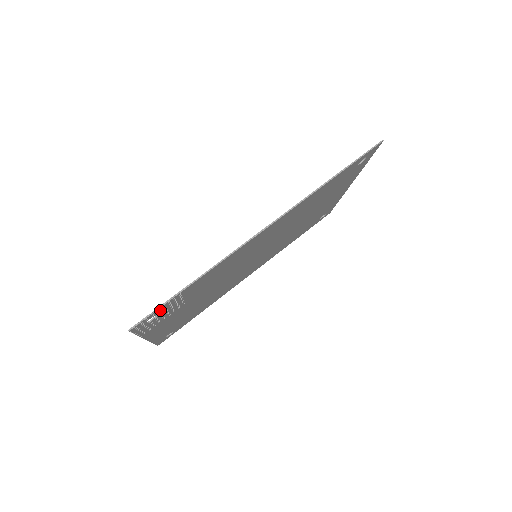
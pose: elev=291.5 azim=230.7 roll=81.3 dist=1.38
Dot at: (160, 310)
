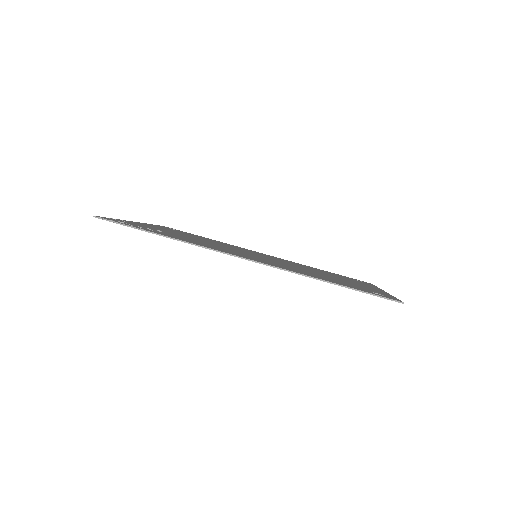
Dot at: occluded
